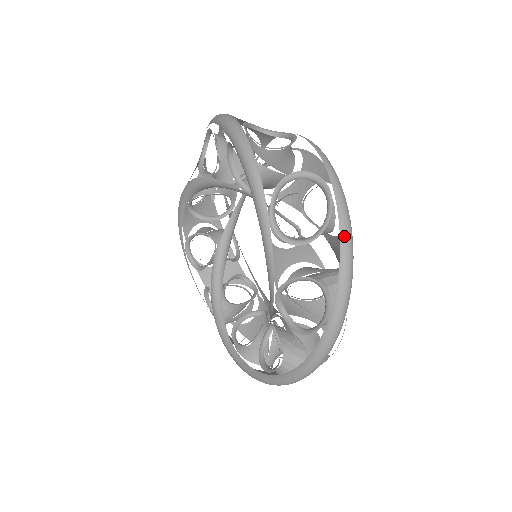
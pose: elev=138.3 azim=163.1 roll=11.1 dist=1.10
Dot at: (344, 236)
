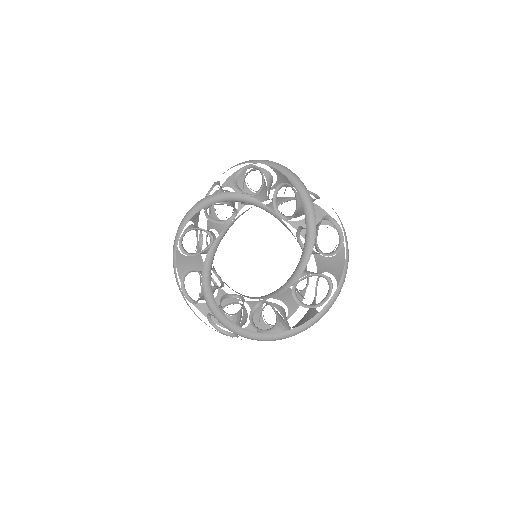
Dot at: (347, 258)
